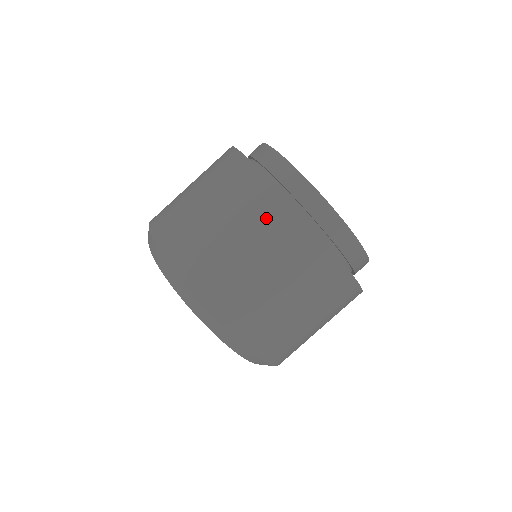
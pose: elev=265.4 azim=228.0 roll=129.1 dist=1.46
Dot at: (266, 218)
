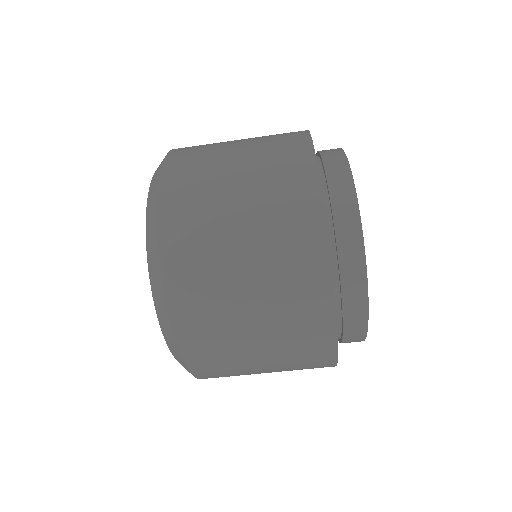
Dot at: (298, 300)
